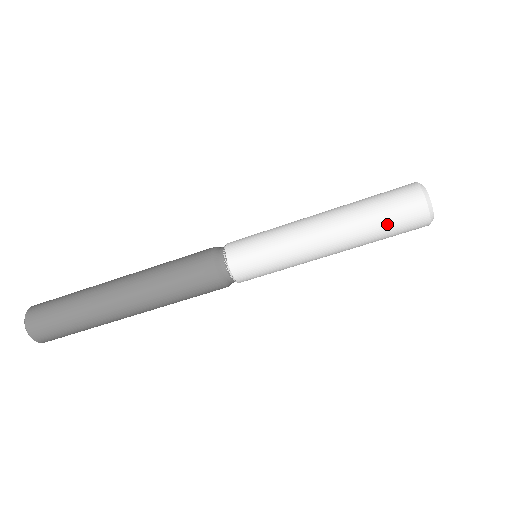
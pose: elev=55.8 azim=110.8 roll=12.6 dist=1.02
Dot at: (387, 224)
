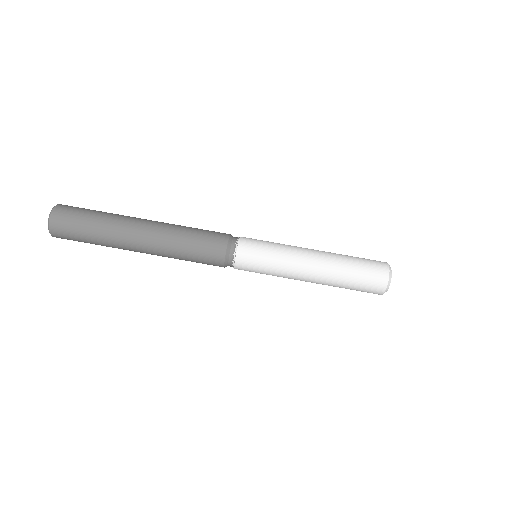
Dot at: (359, 258)
